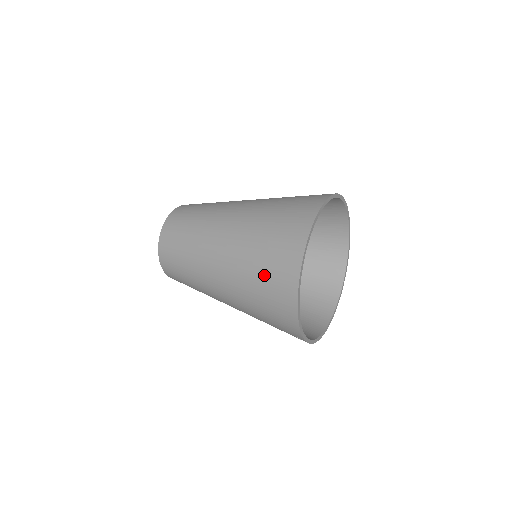
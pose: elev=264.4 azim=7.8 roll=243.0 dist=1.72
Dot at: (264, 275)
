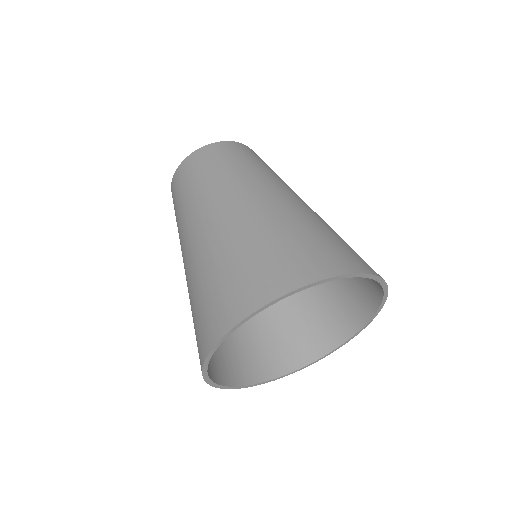
Dot at: (234, 271)
